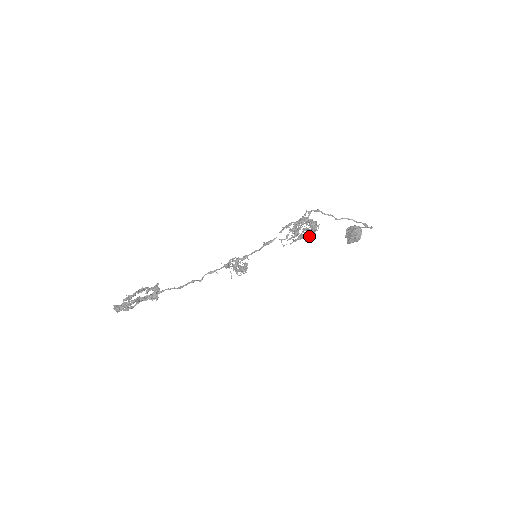
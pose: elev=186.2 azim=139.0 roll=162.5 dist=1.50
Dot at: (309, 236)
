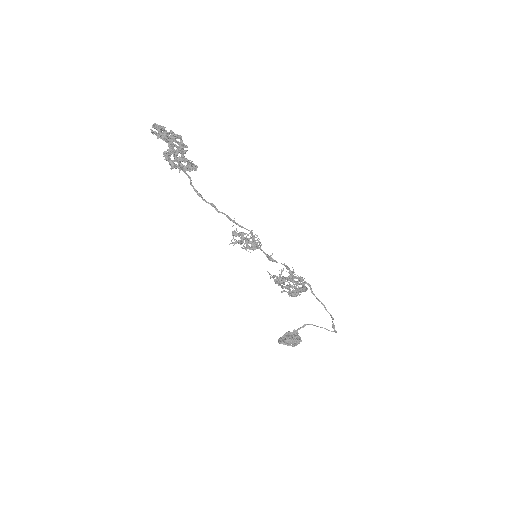
Dot at: (300, 288)
